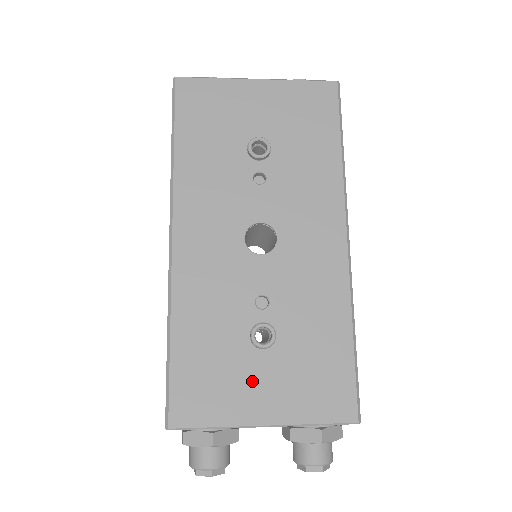
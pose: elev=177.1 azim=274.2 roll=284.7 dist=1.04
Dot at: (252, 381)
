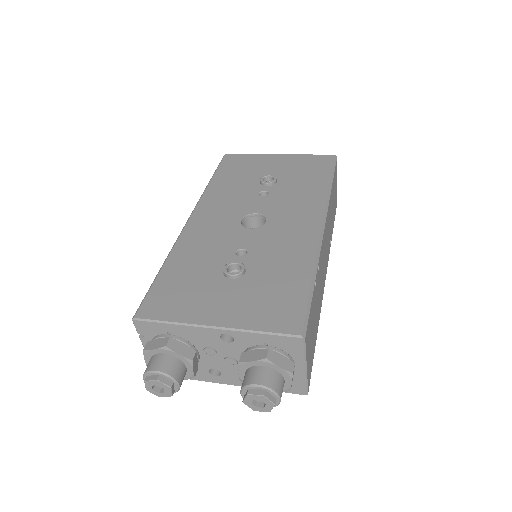
Dot at: (215, 297)
